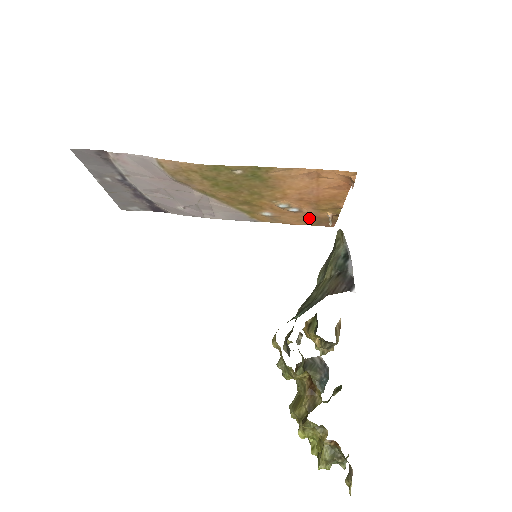
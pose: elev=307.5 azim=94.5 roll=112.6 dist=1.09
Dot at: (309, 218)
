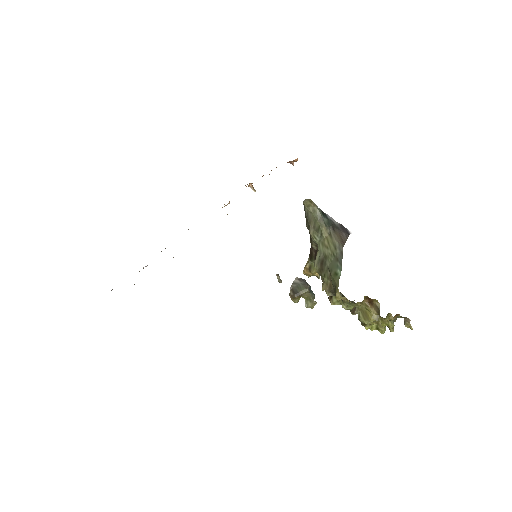
Dot at: occluded
